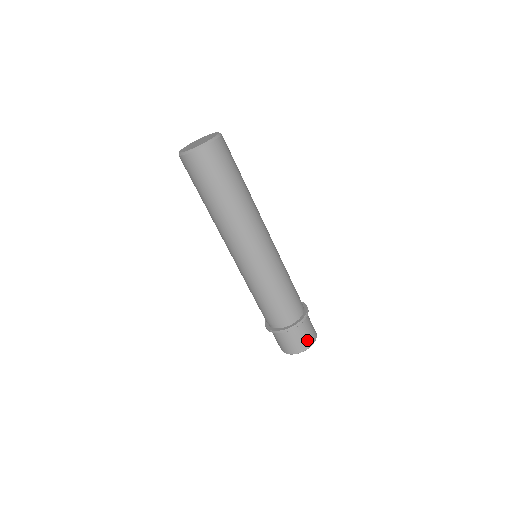
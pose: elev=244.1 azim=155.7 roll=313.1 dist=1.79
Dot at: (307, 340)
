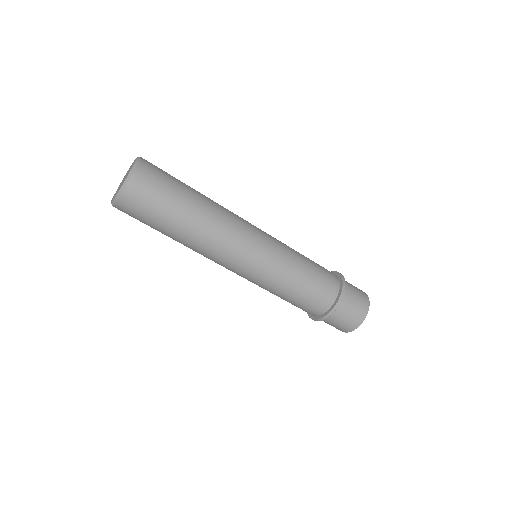
Dot at: (356, 317)
